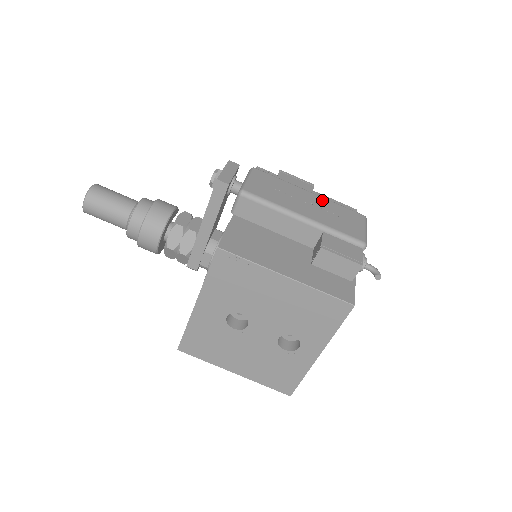
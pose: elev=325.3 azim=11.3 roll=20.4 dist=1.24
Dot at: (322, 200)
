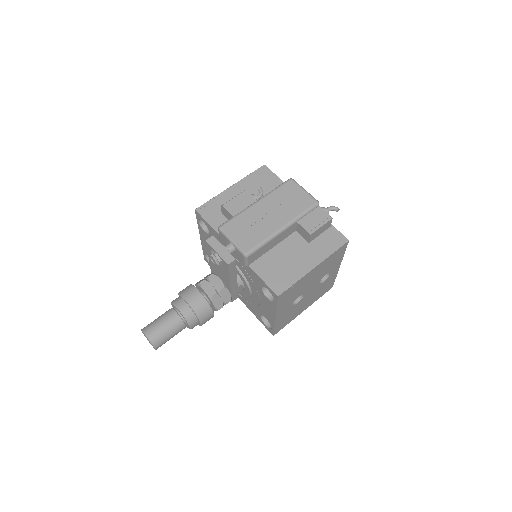
Dot at: (268, 200)
